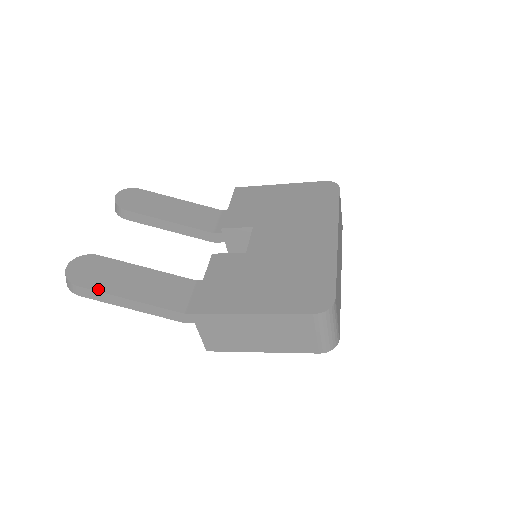
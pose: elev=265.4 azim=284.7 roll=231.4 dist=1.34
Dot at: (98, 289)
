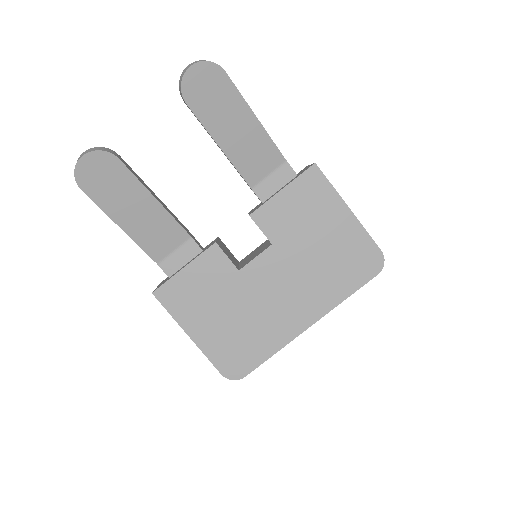
Dot at: (98, 203)
